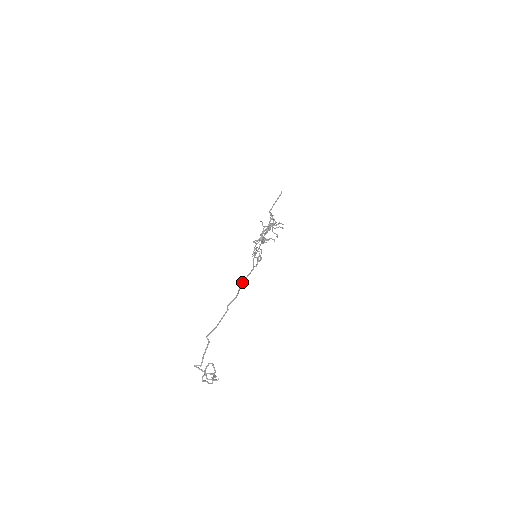
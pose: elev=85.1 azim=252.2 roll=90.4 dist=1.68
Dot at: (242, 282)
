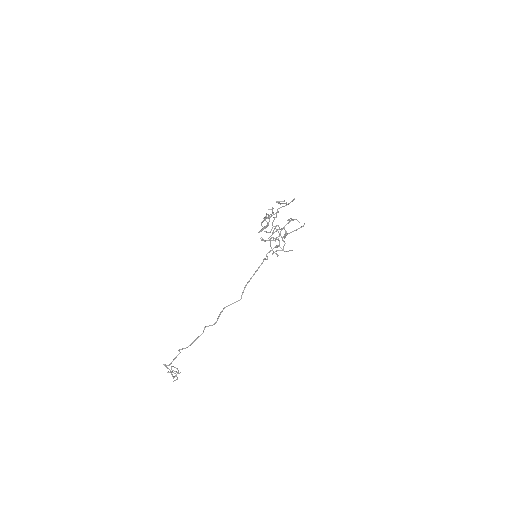
Dot at: occluded
